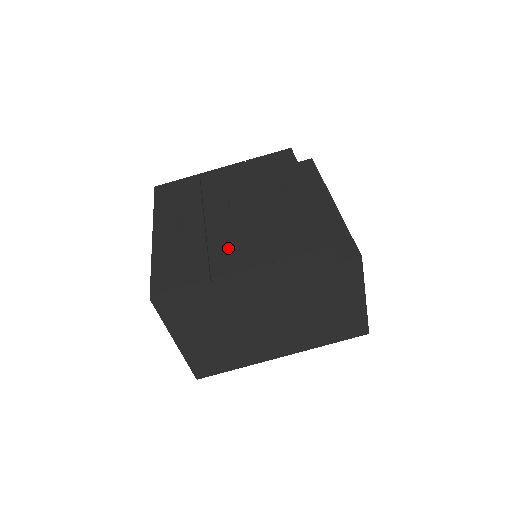
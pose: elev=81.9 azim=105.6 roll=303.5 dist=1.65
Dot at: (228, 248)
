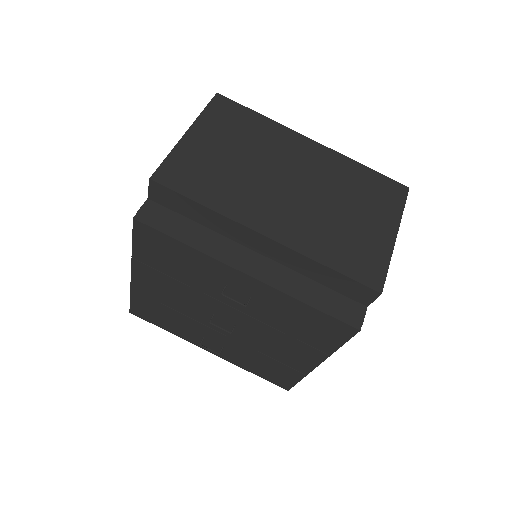
Dot at: (279, 353)
